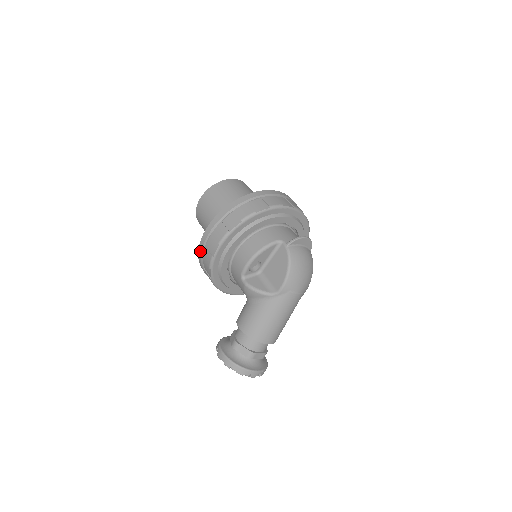
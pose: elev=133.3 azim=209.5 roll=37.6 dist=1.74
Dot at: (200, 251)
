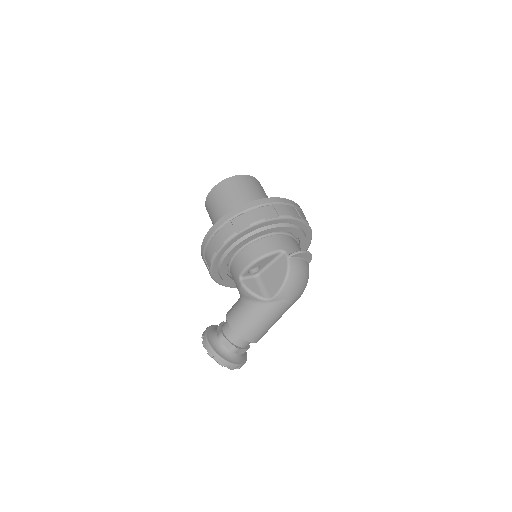
Dot at: (204, 243)
